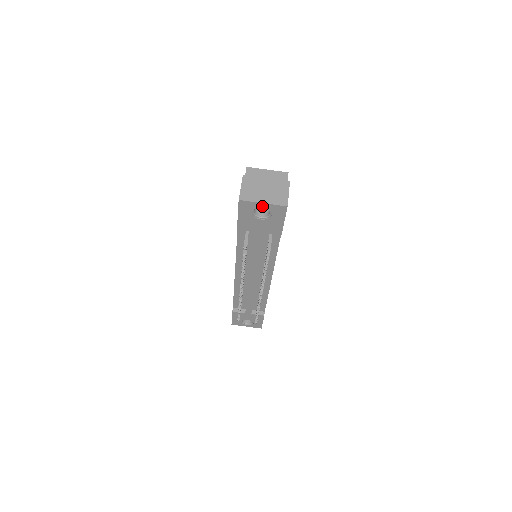
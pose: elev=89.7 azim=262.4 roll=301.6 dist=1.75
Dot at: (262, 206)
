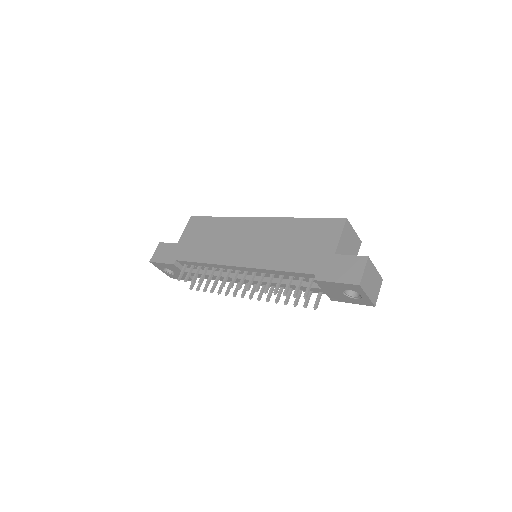
Dot at: (363, 295)
